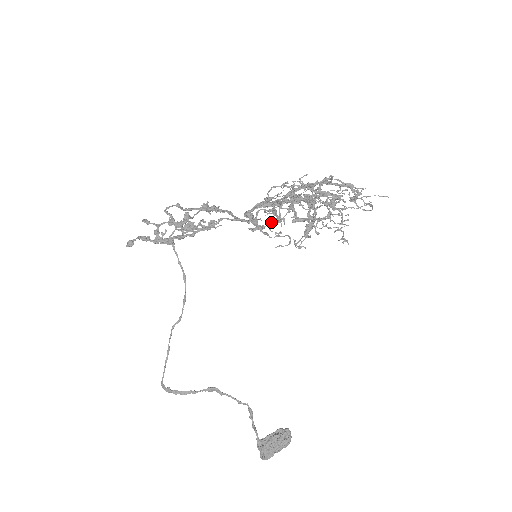
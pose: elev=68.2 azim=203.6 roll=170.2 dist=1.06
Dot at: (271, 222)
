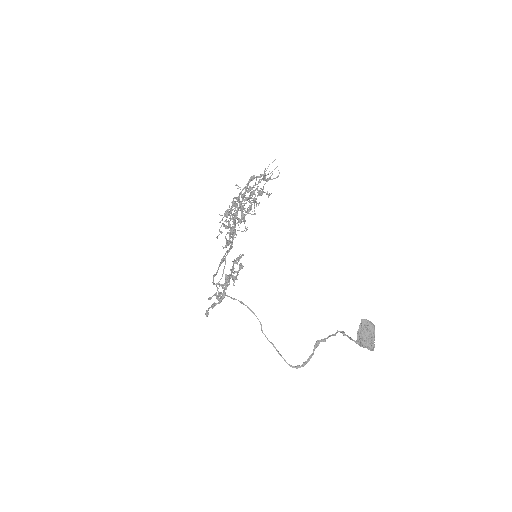
Dot at: (233, 235)
